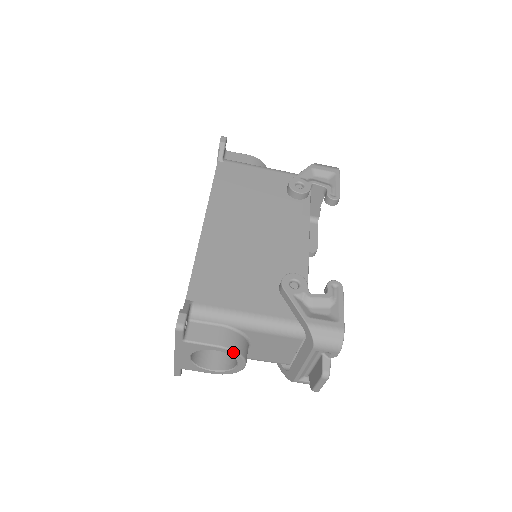
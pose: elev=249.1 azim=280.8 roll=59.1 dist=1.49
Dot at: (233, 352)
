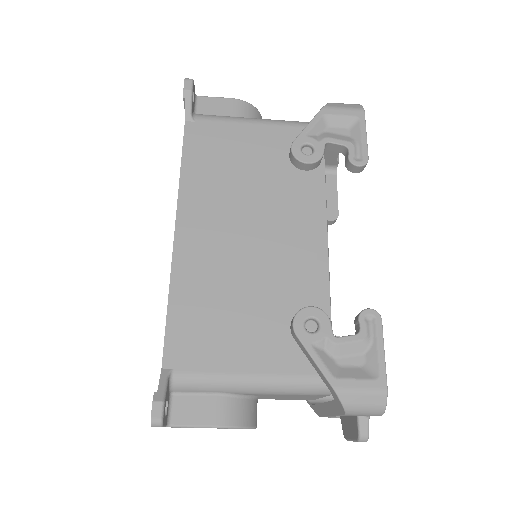
Dot at: (236, 428)
